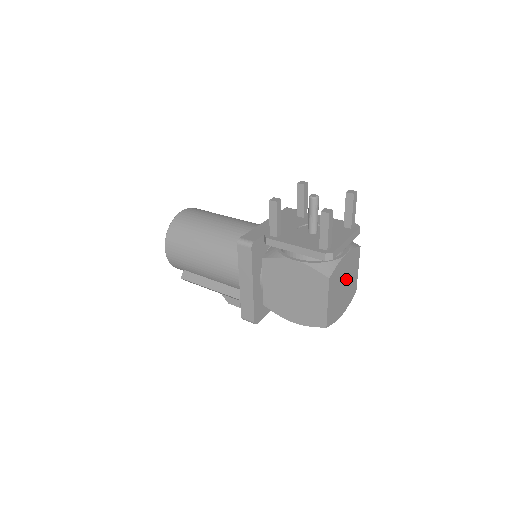
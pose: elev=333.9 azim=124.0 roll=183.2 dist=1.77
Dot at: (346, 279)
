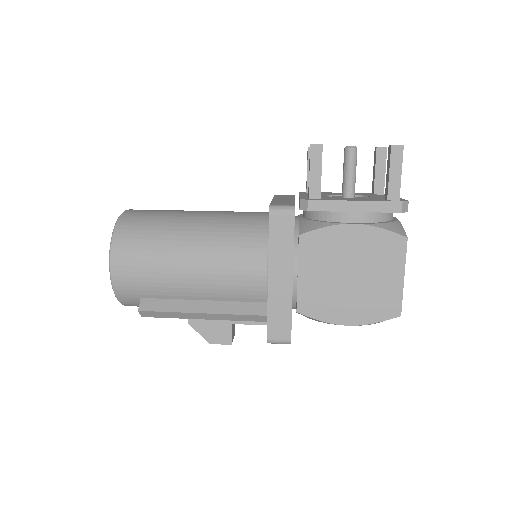
Dot at: occluded
